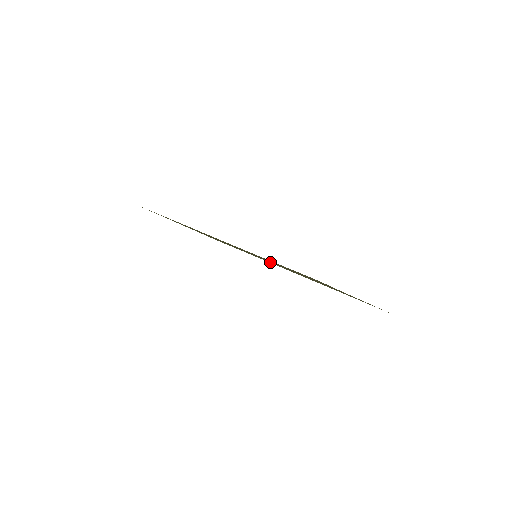
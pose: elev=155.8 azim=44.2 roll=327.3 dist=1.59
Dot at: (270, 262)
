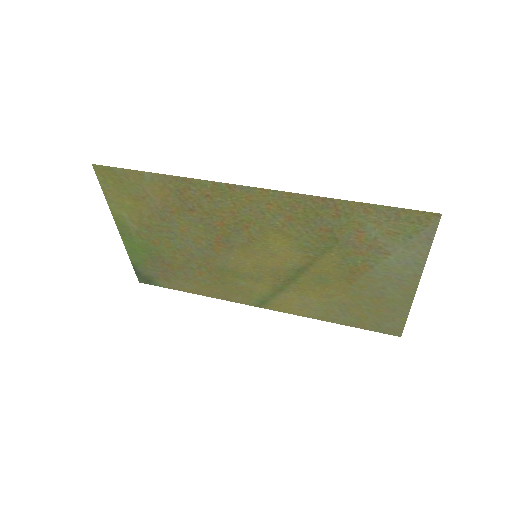
Dot at: (248, 282)
